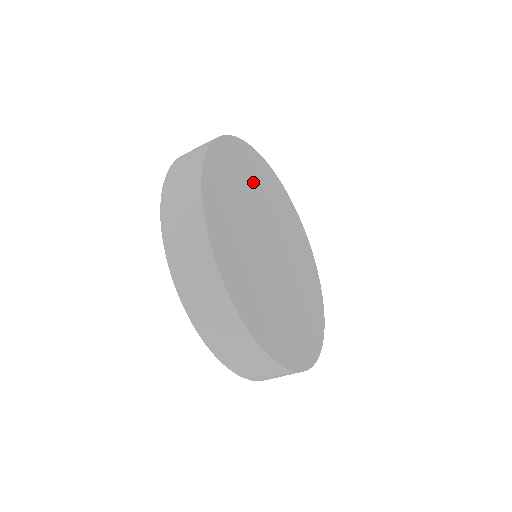
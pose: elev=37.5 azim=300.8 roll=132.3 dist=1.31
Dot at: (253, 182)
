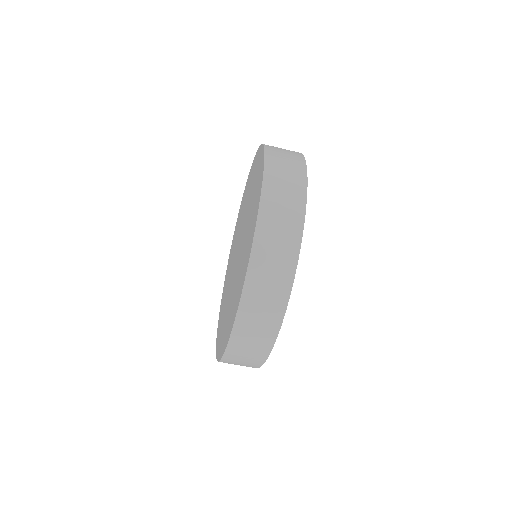
Dot at: occluded
